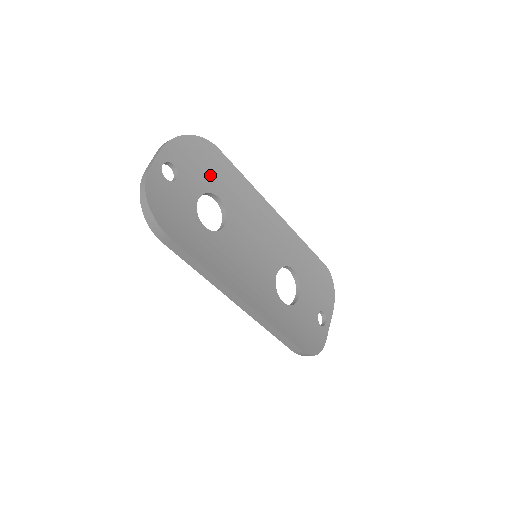
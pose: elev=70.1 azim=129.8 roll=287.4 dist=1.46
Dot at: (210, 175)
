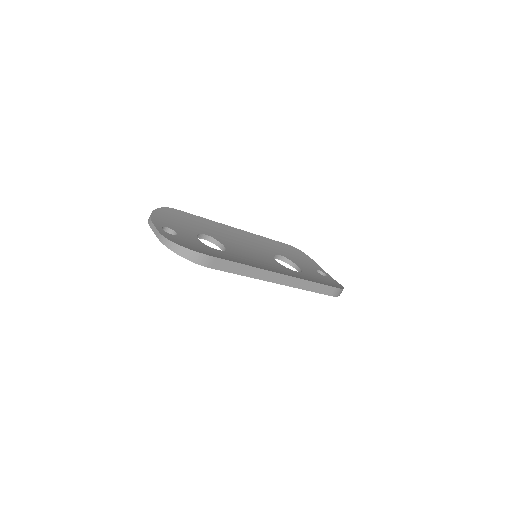
Dot at: (188, 225)
